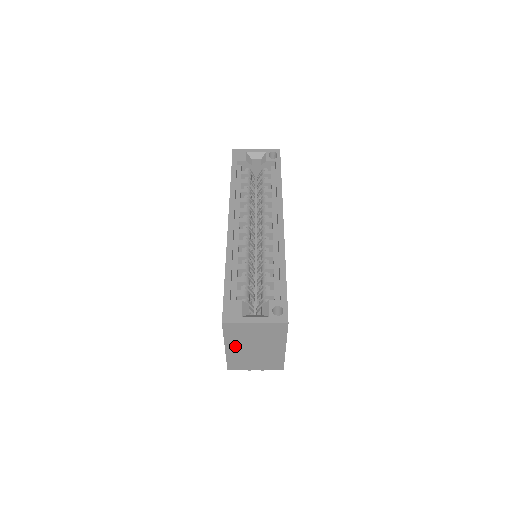
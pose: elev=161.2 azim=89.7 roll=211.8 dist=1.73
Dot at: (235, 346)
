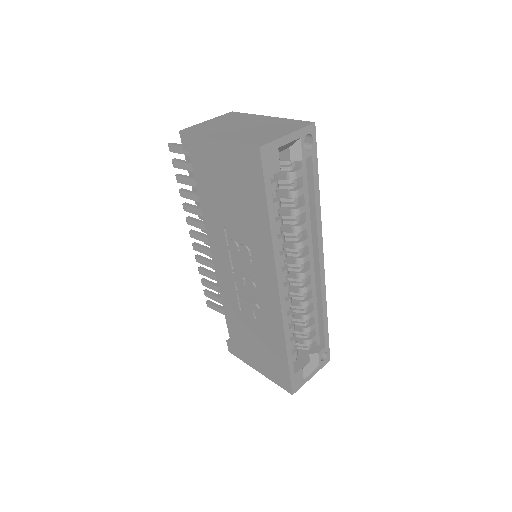
Dot at: occluded
